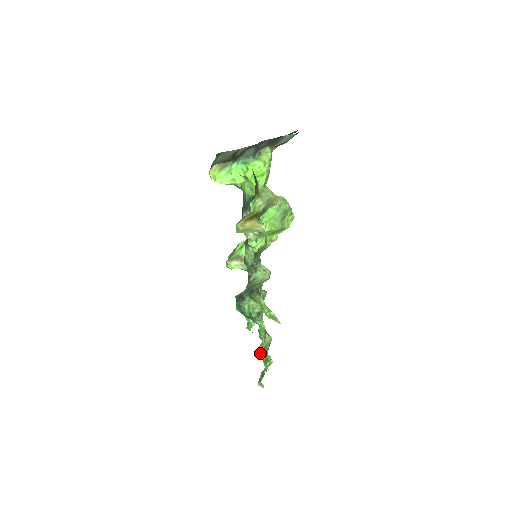
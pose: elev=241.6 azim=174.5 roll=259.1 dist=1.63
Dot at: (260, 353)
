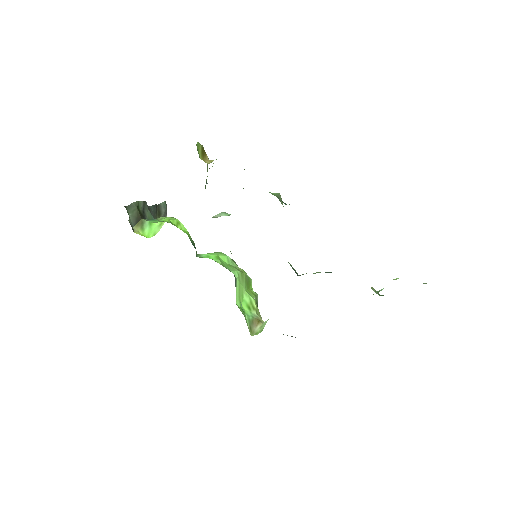
Dot at: occluded
